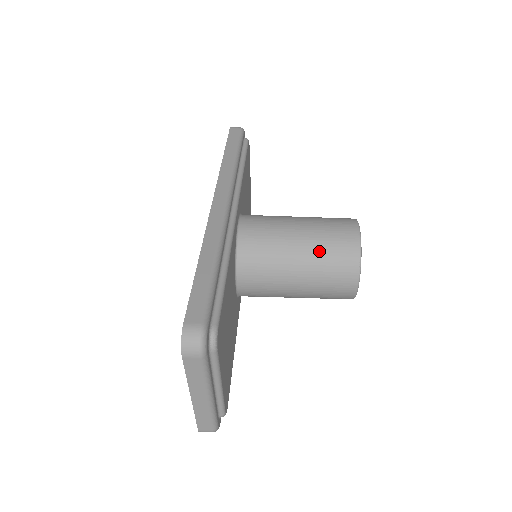
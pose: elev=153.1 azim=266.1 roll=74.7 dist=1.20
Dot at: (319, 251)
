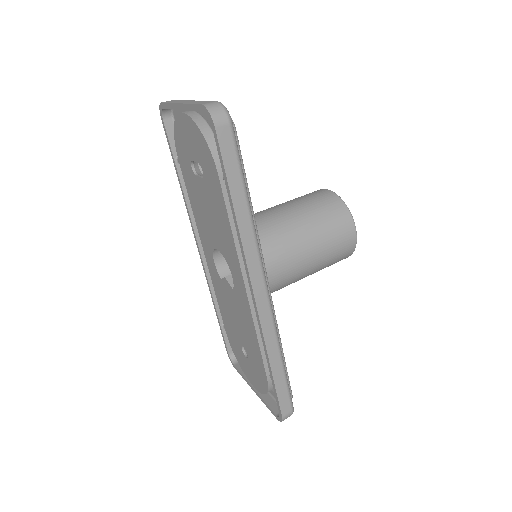
Dot at: (325, 266)
